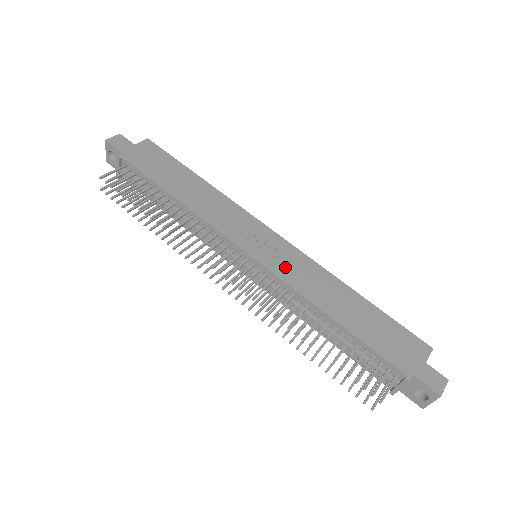
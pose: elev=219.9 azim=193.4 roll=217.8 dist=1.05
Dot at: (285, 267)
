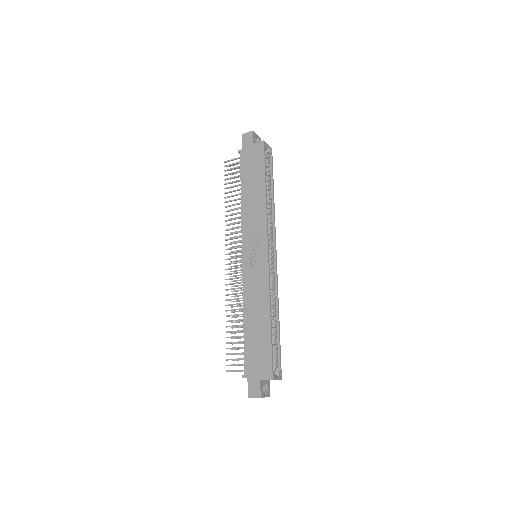
Dot at: (251, 275)
